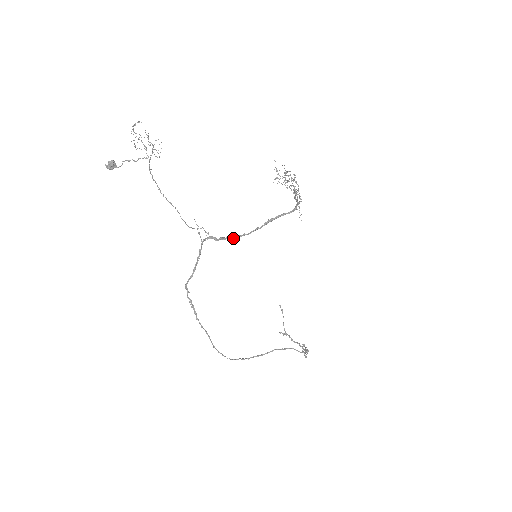
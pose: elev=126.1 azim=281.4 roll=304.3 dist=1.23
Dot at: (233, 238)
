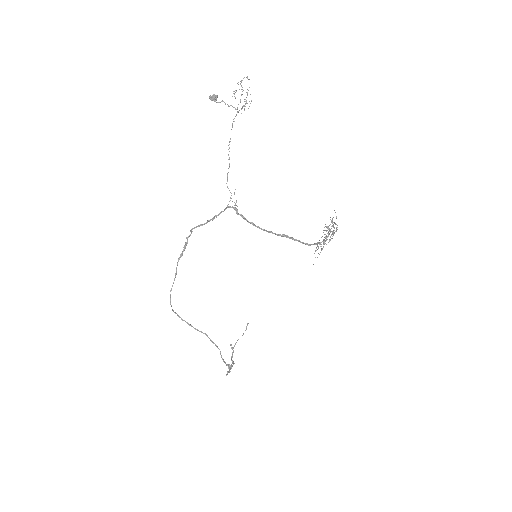
Dot at: (248, 221)
